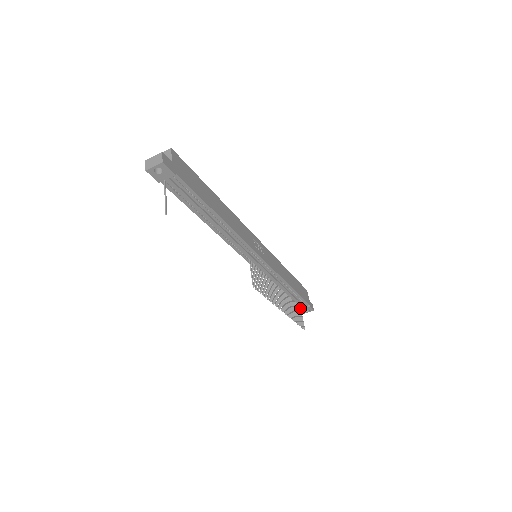
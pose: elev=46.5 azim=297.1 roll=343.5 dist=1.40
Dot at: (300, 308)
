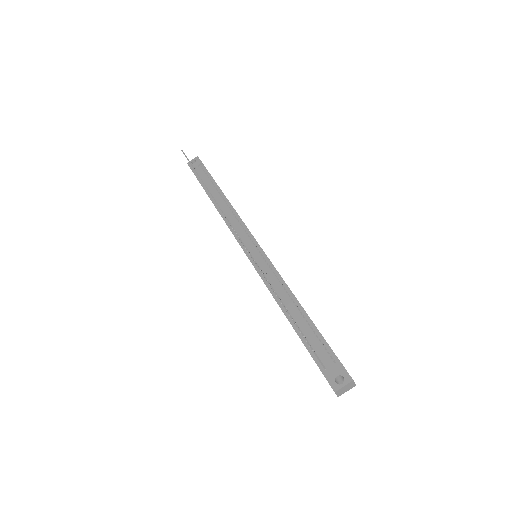
Dot at: (323, 366)
